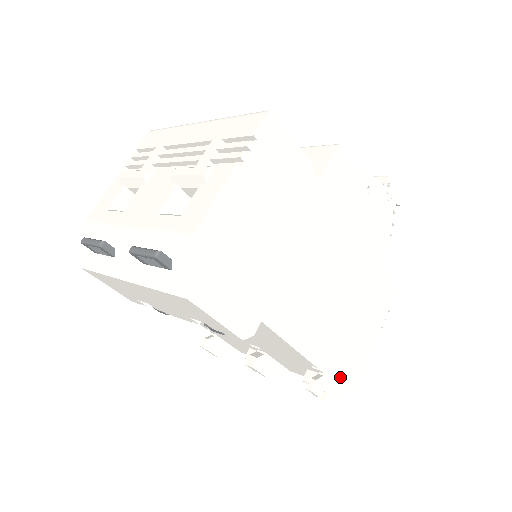
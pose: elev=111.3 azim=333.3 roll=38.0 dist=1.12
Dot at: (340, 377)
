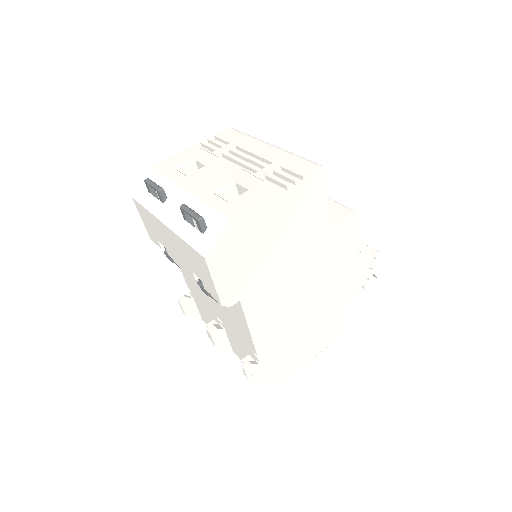
Dot at: (268, 372)
